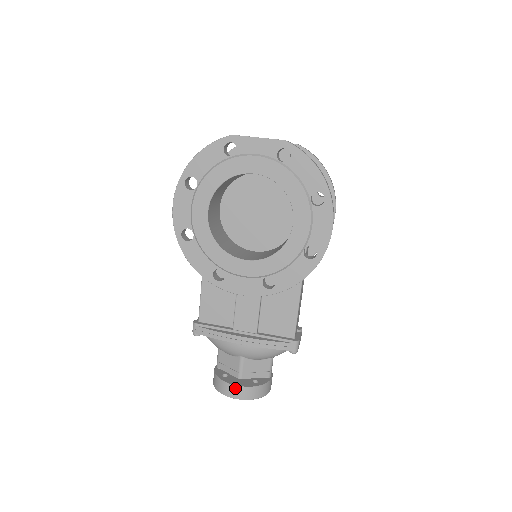
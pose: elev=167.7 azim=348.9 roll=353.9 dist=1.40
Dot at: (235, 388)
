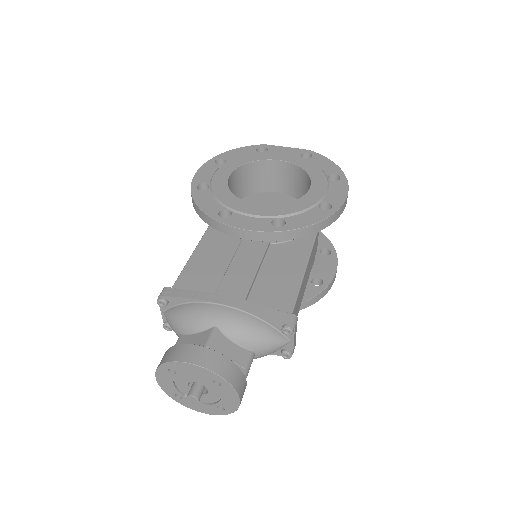
Dot at: (197, 348)
